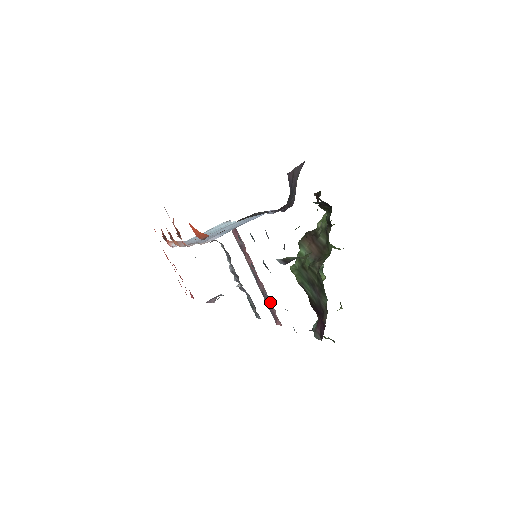
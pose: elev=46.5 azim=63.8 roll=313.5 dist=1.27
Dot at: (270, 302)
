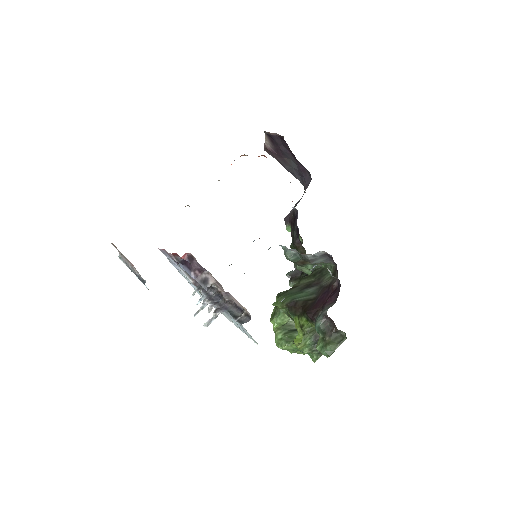
Dot at: occluded
